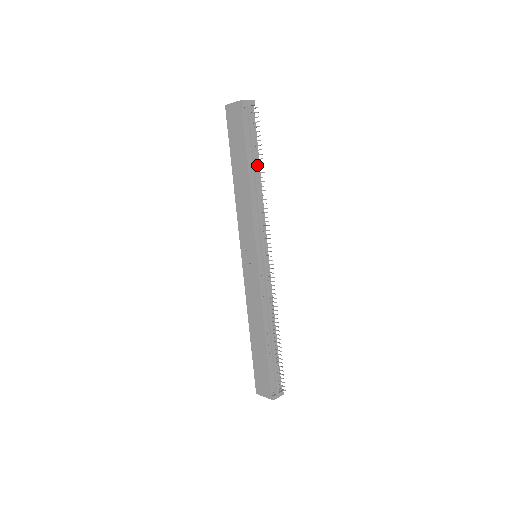
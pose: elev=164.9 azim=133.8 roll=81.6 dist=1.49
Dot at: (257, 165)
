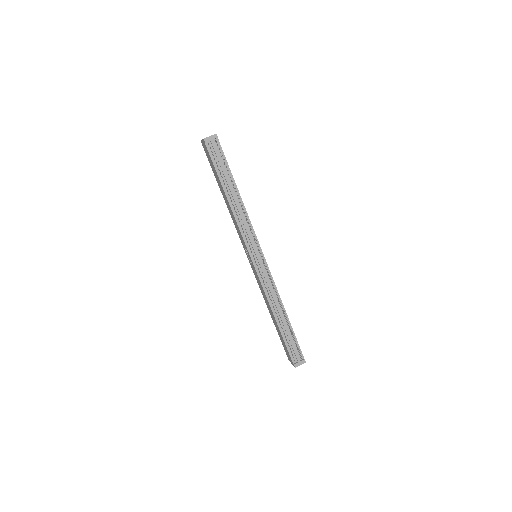
Dot at: (233, 185)
